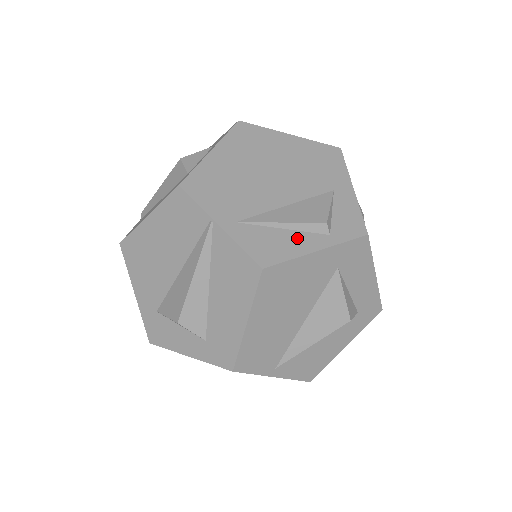
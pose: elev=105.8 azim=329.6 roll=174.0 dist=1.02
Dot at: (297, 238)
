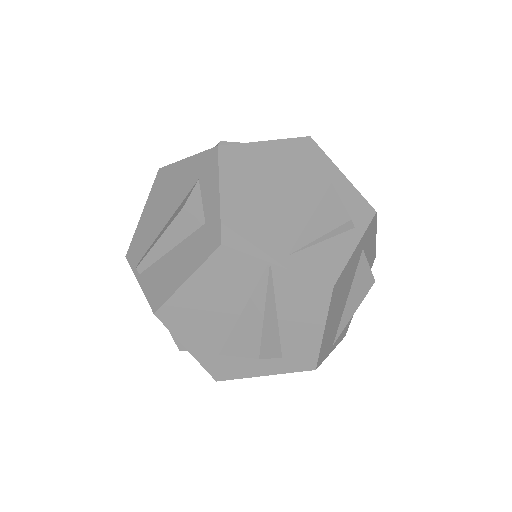
Dot at: (337, 244)
